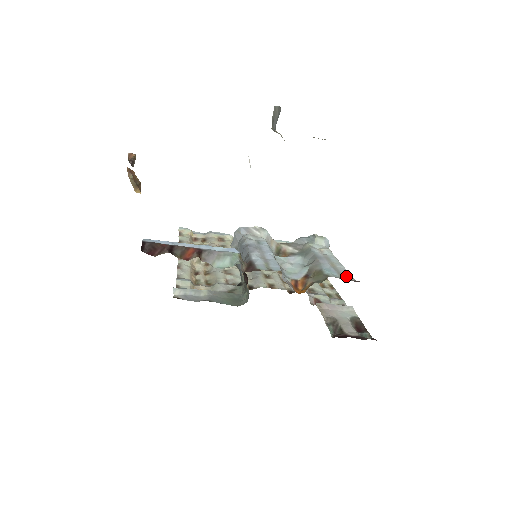
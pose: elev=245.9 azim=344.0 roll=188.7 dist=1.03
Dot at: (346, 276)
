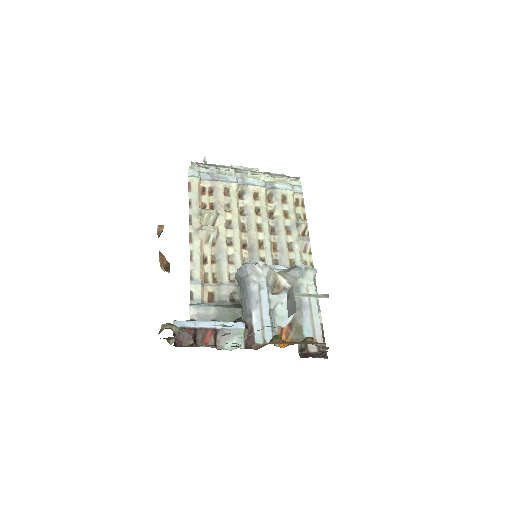
Dot at: (318, 338)
